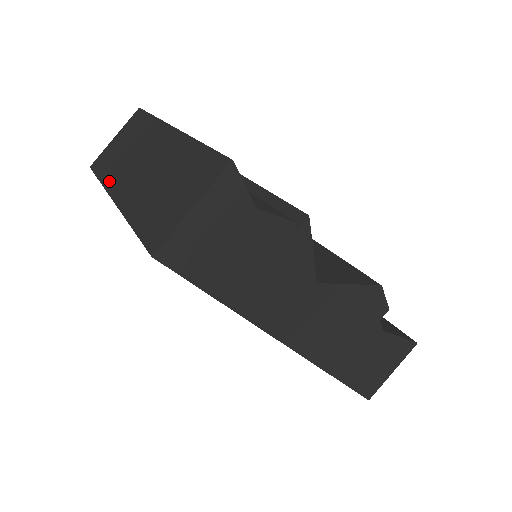
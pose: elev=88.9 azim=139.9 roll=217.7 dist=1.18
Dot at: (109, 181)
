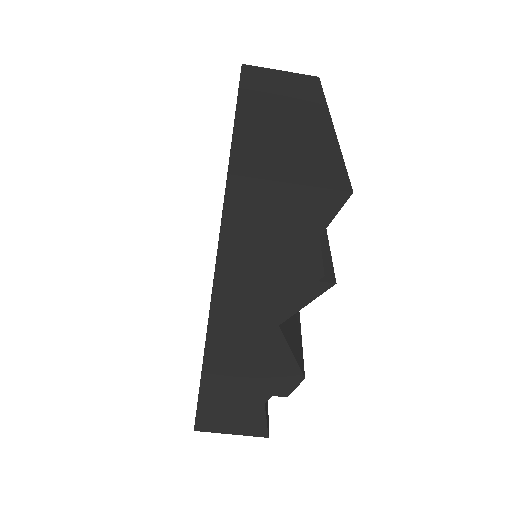
Dot at: (247, 90)
